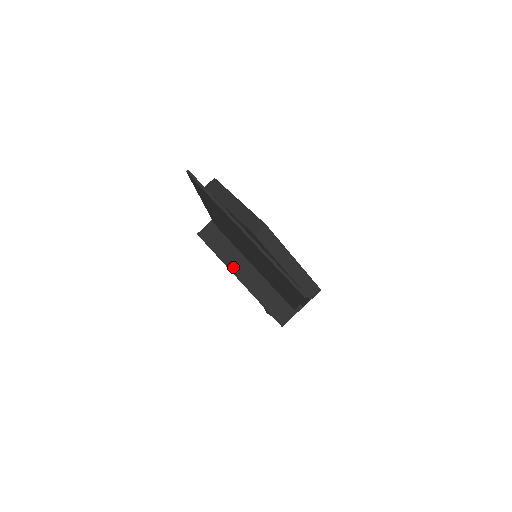
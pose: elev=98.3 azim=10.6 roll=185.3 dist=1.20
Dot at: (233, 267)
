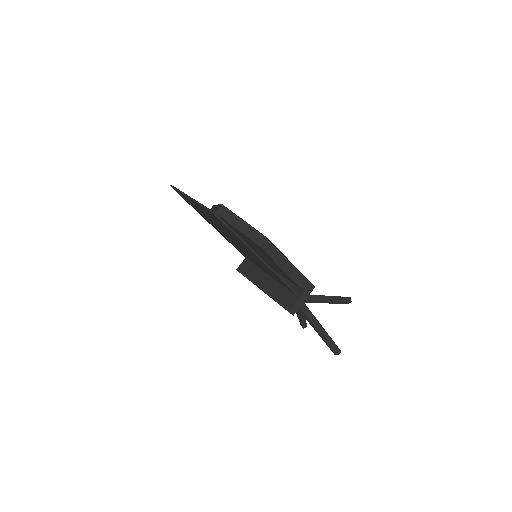
Dot at: (257, 282)
